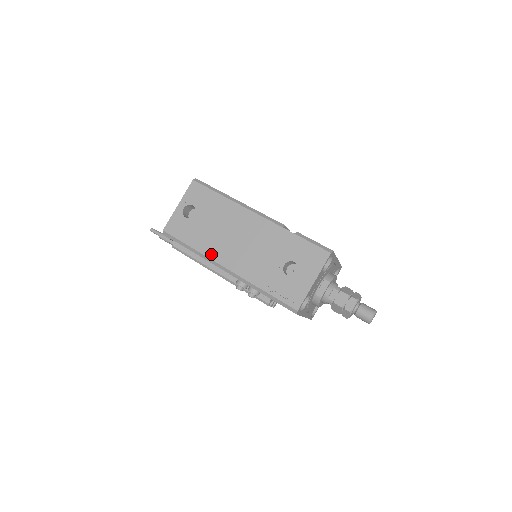
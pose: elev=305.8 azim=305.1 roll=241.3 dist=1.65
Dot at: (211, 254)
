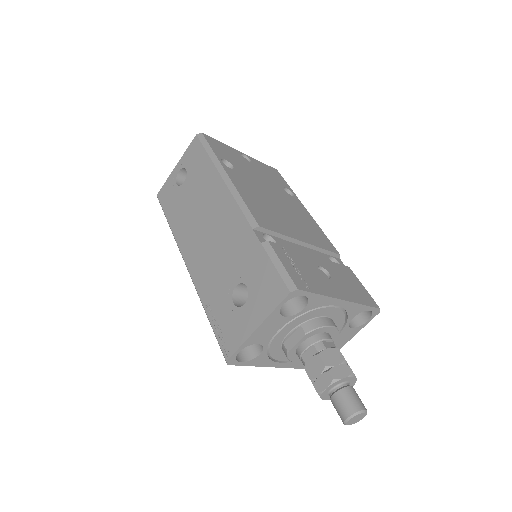
Dot at: (180, 240)
